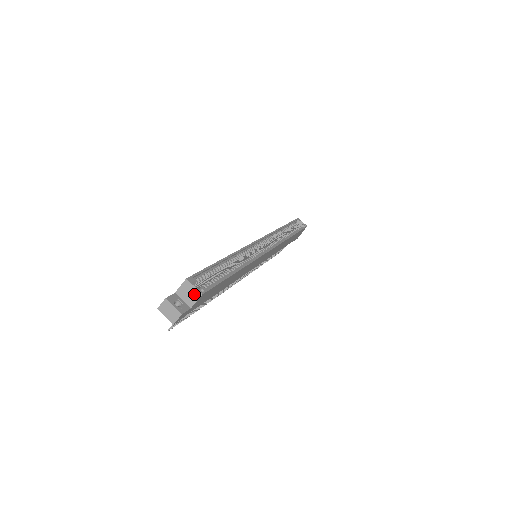
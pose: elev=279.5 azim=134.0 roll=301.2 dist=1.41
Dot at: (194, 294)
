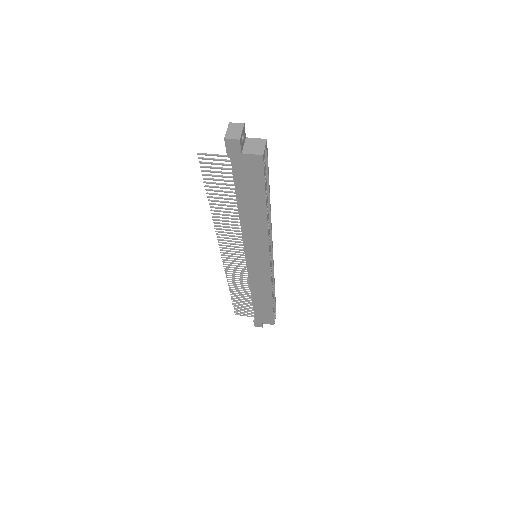
Dot at: (258, 150)
